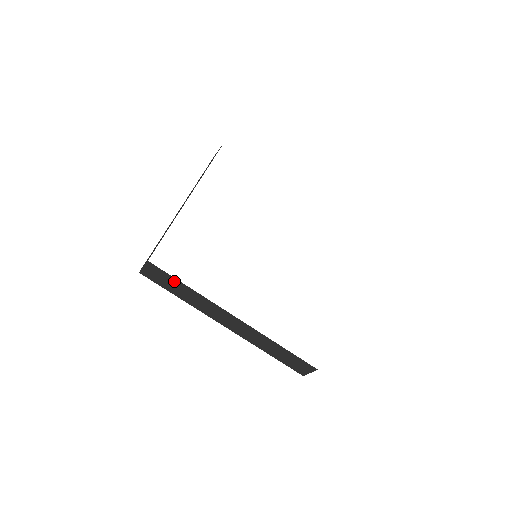
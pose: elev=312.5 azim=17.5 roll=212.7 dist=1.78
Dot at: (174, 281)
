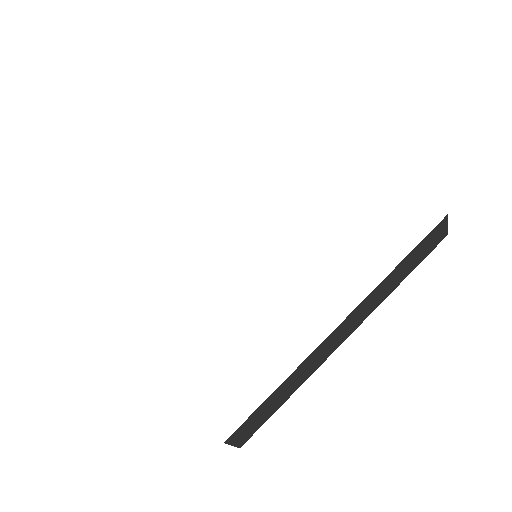
Dot at: (262, 408)
